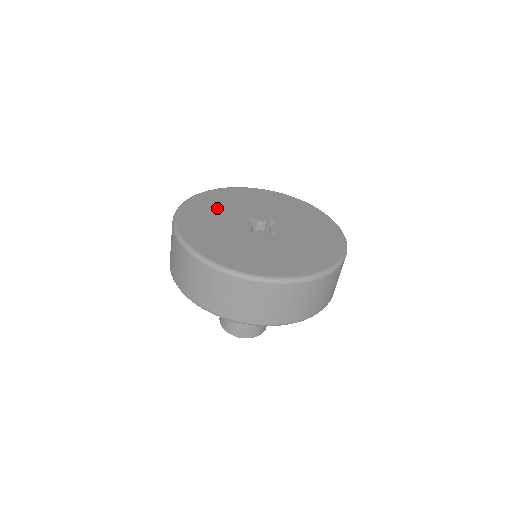
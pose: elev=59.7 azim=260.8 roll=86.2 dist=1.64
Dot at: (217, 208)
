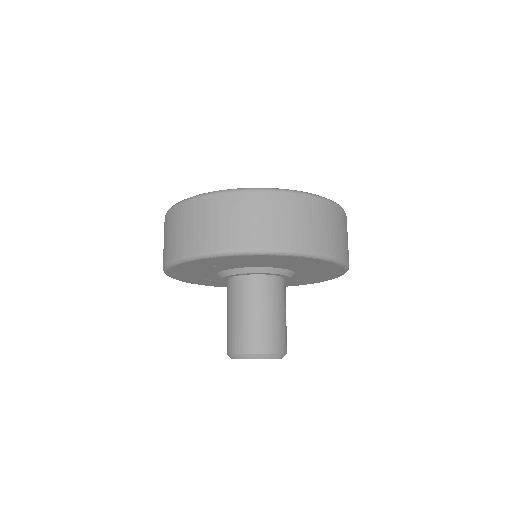
Dot at: occluded
